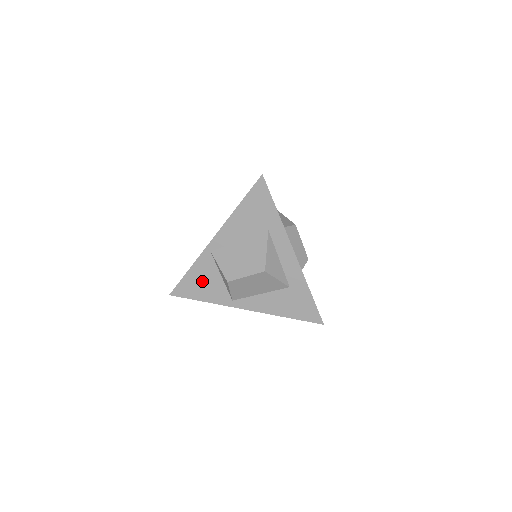
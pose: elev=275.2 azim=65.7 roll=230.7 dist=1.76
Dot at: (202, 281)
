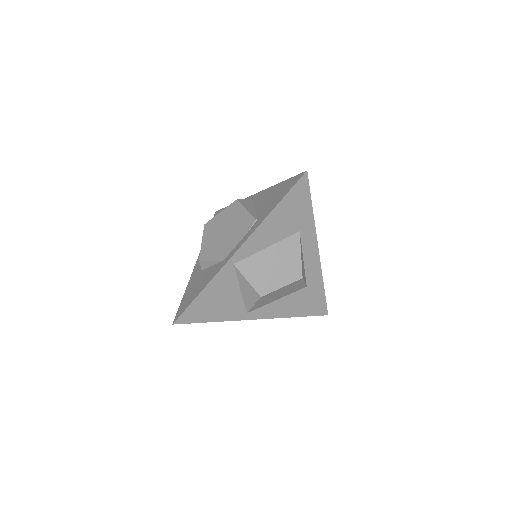
Dot at: (217, 299)
